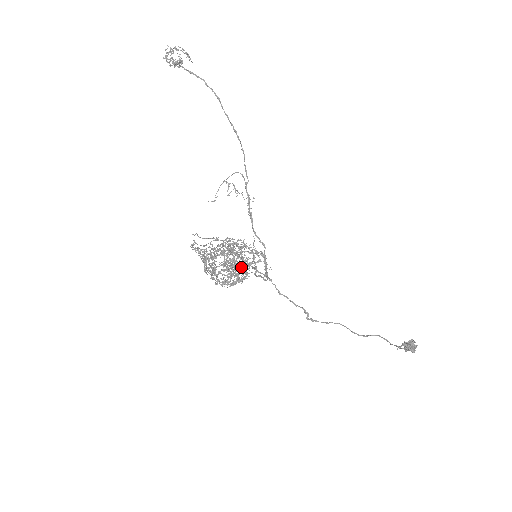
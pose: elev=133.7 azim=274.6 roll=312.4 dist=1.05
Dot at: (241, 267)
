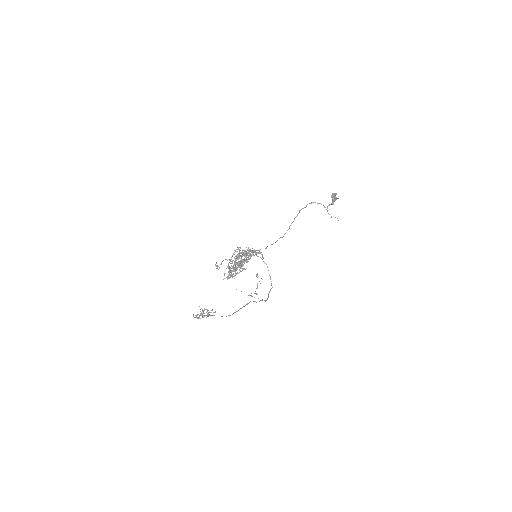
Dot at: (246, 254)
